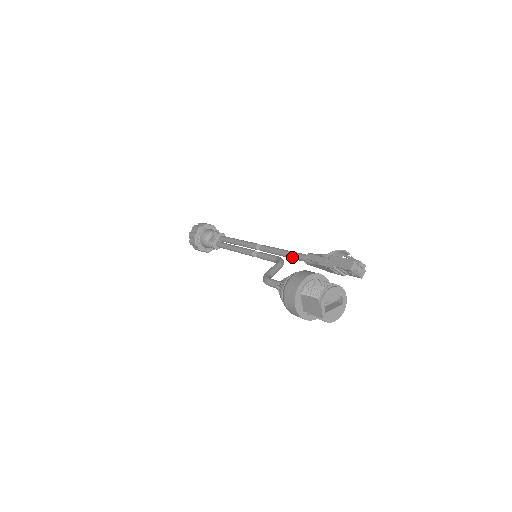
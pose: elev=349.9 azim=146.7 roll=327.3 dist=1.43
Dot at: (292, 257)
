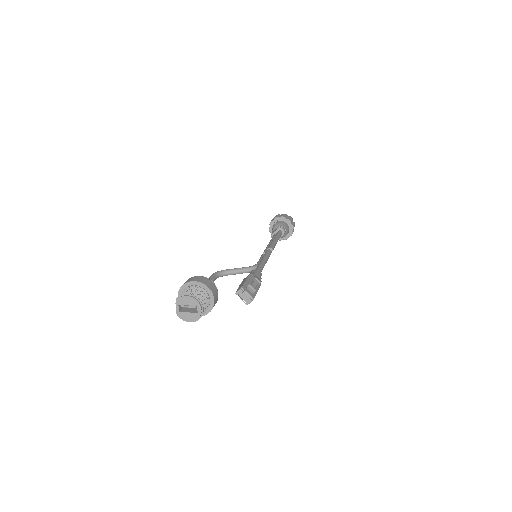
Dot at: occluded
